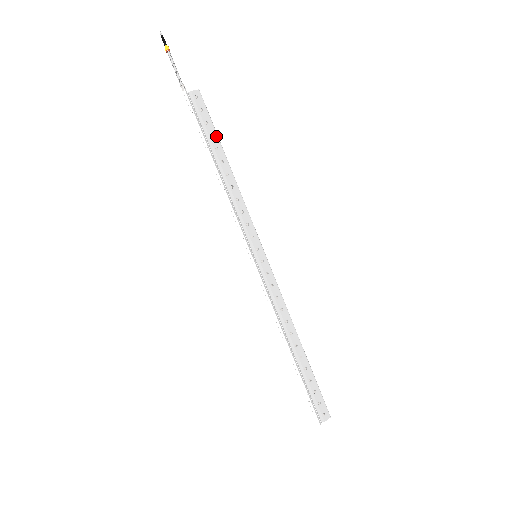
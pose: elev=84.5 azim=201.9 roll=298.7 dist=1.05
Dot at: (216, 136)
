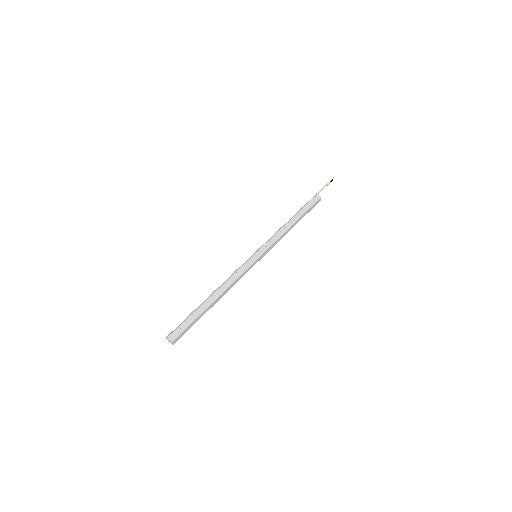
Dot at: (305, 211)
